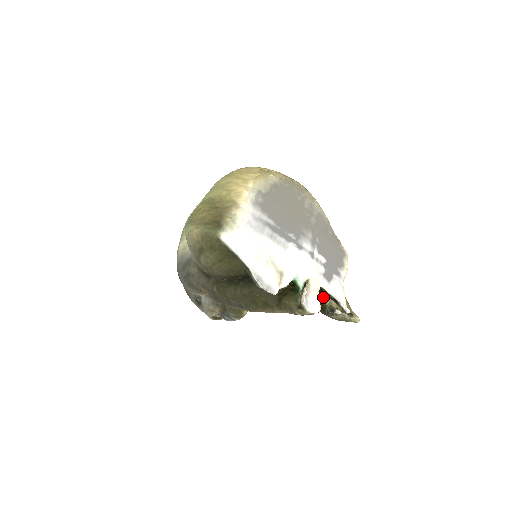
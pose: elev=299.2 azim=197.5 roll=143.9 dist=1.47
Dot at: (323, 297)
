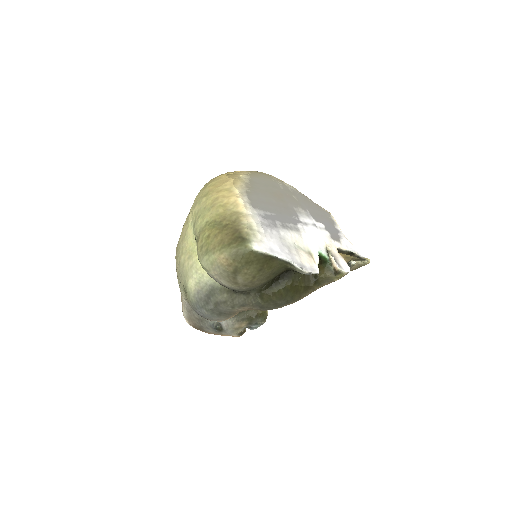
Dot at: occluded
